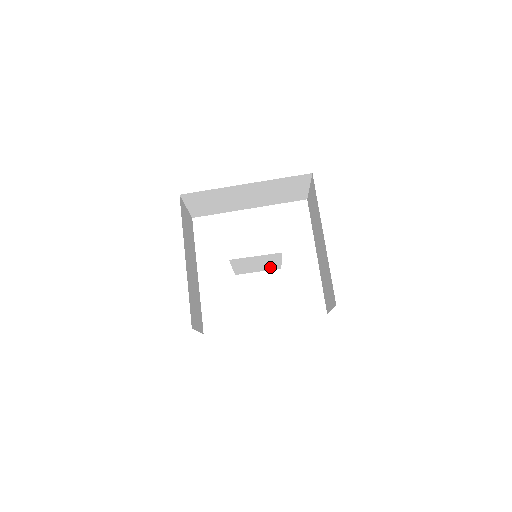
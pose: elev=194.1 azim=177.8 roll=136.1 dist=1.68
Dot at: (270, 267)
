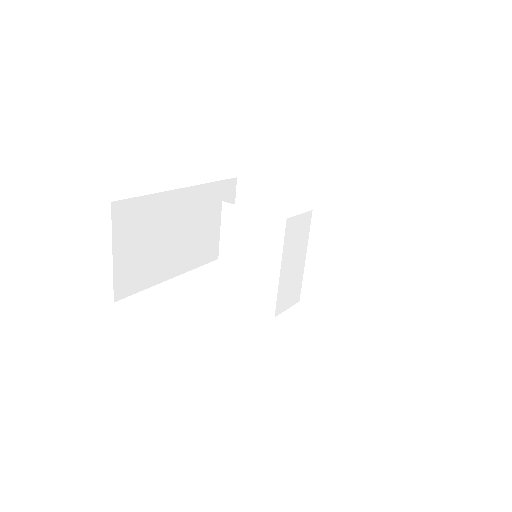
Dot at: (262, 294)
